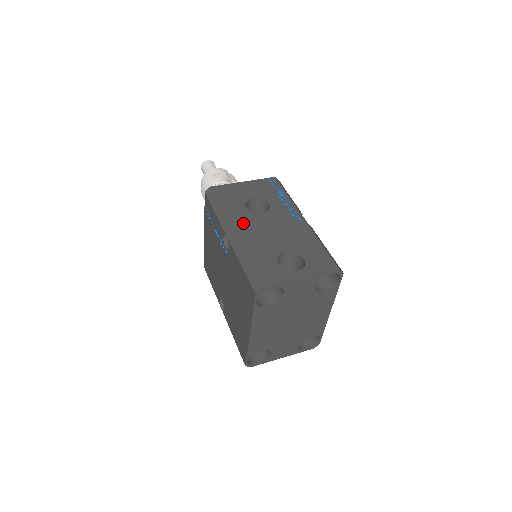
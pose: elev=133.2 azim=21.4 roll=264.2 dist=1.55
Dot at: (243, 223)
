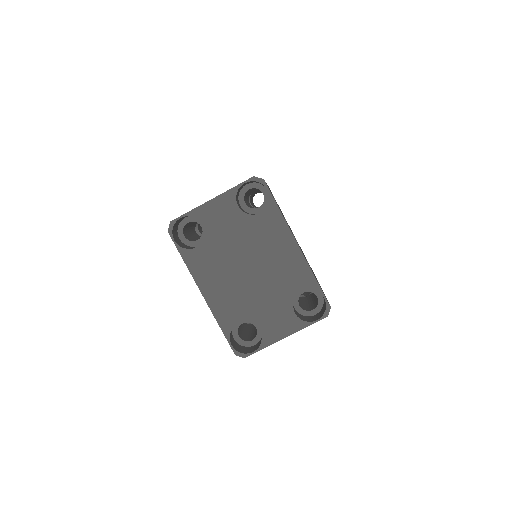
Dot at: occluded
